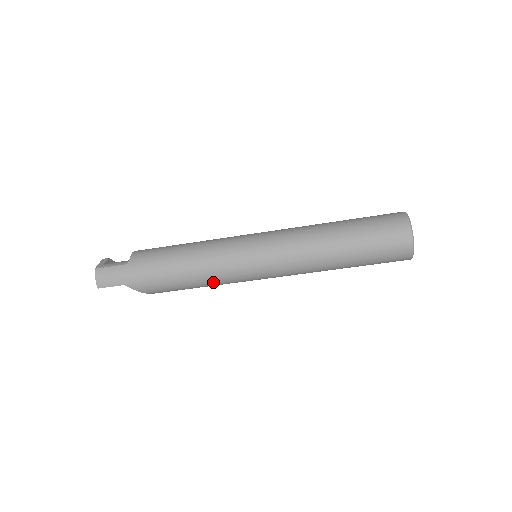
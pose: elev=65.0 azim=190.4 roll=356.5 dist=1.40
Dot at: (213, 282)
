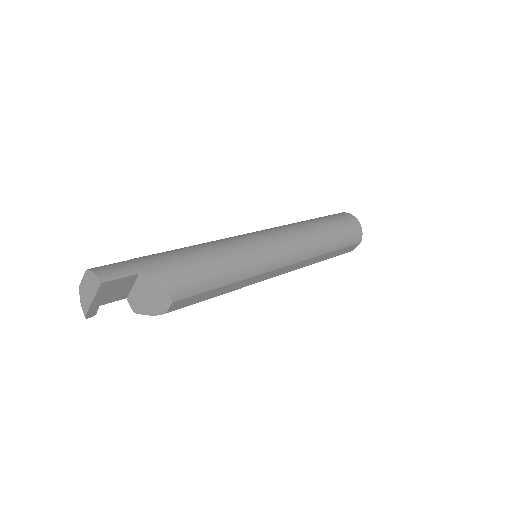
Dot at: (238, 264)
